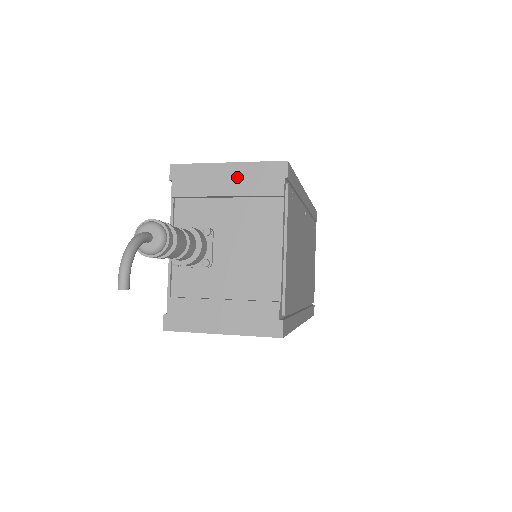
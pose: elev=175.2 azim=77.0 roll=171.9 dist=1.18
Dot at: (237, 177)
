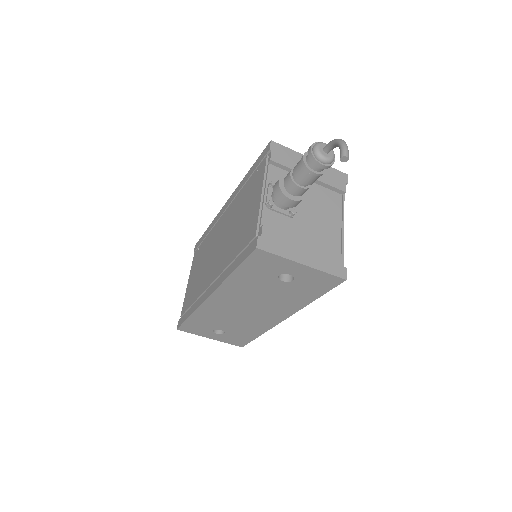
Dot at: occluded
